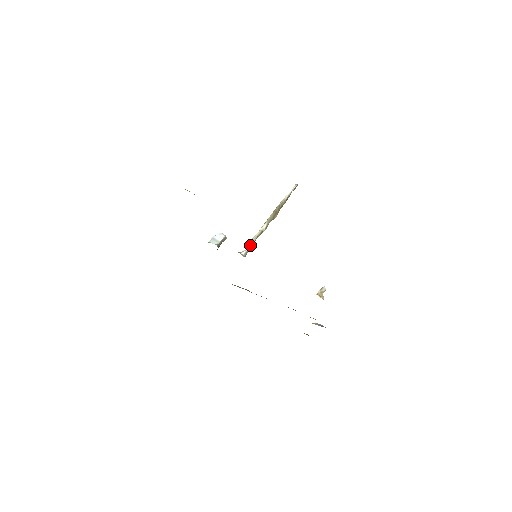
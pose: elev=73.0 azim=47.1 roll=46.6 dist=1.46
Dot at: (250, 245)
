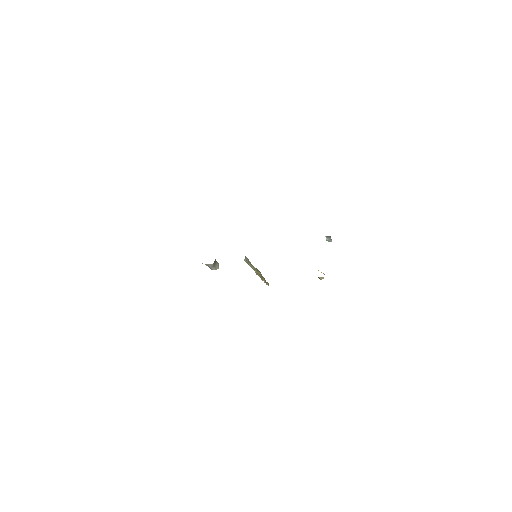
Dot at: (247, 258)
